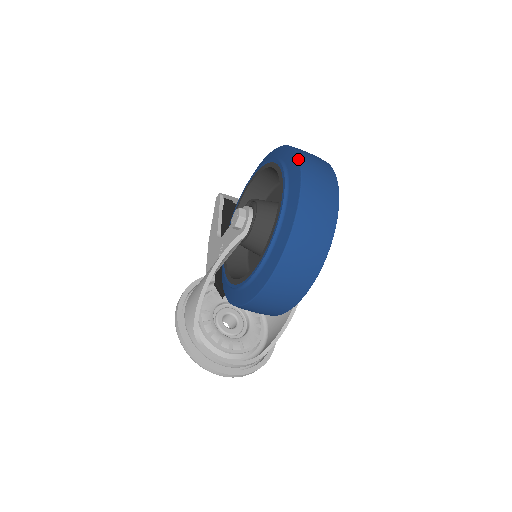
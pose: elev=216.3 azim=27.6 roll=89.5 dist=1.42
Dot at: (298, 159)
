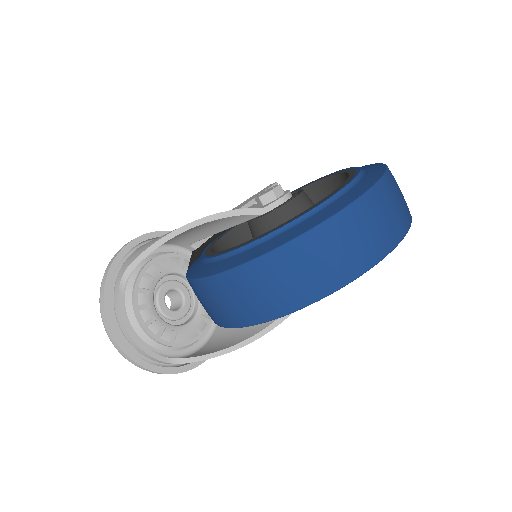
Dot at: (383, 173)
